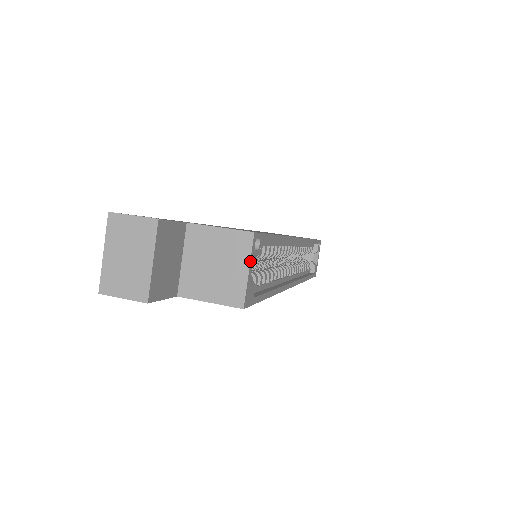
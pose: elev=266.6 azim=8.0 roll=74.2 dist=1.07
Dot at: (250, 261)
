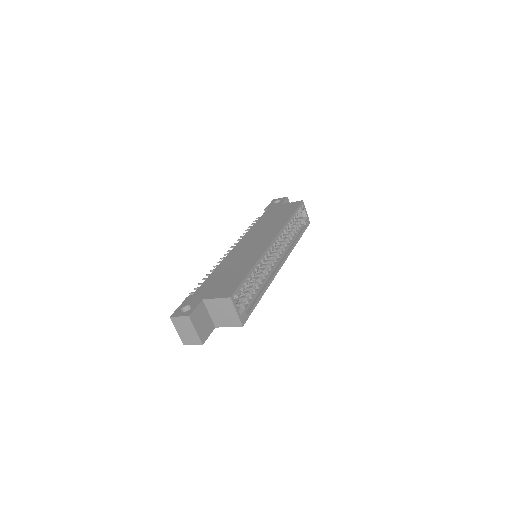
Dot at: (235, 308)
